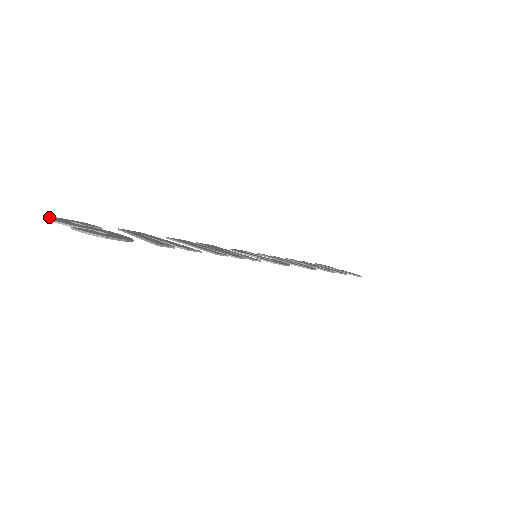
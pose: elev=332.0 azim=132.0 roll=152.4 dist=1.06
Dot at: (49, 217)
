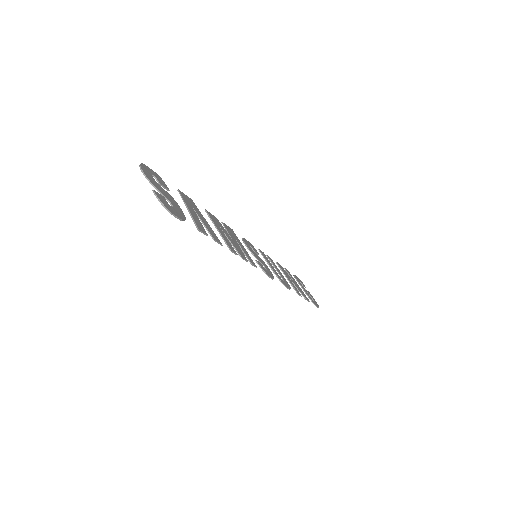
Dot at: (141, 165)
